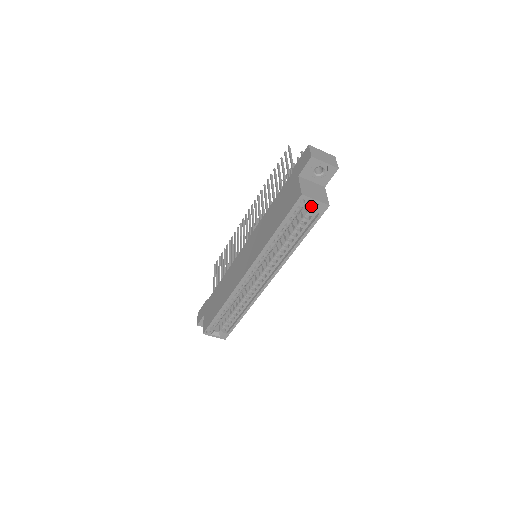
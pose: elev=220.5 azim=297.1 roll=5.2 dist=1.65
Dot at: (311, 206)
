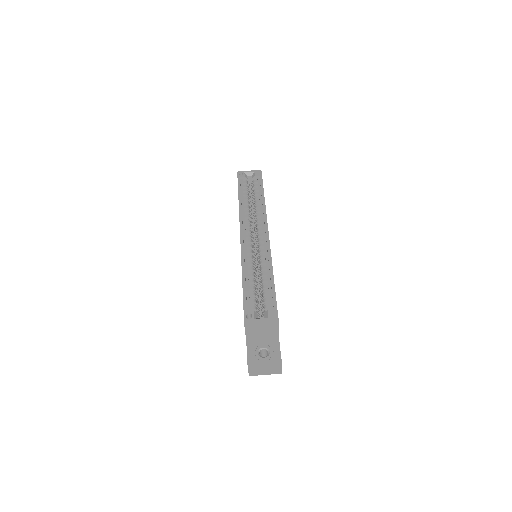
Dot at: (252, 179)
